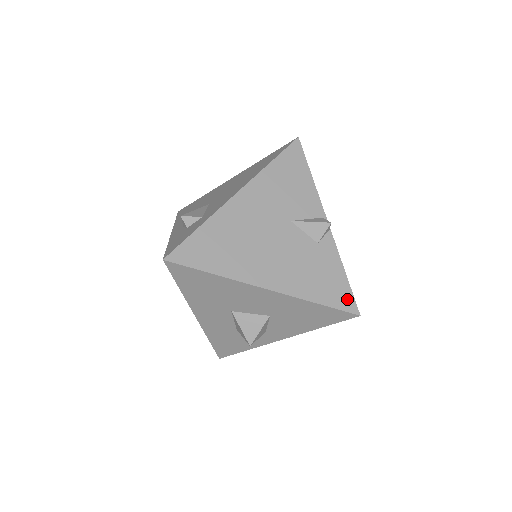
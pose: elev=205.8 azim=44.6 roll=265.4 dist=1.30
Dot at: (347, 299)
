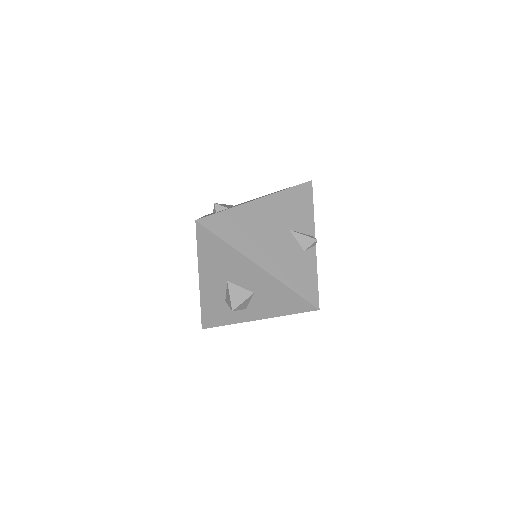
Dot at: (313, 295)
